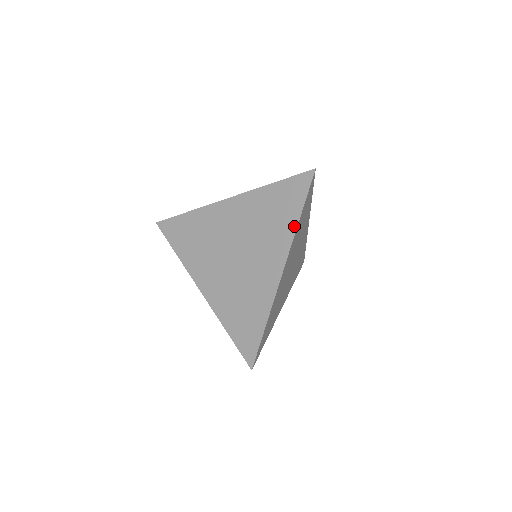
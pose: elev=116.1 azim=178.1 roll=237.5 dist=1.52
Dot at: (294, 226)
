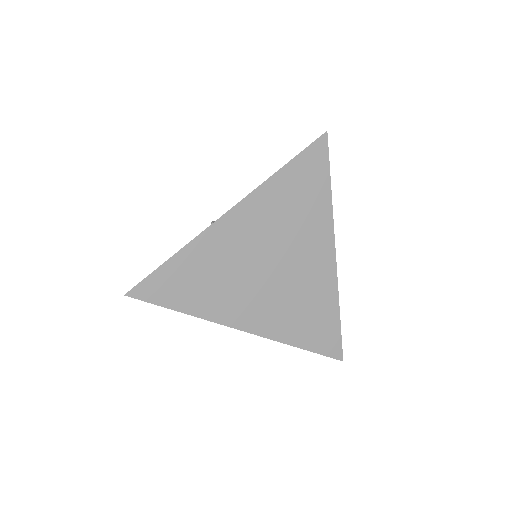
Dot at: (329, 202)
